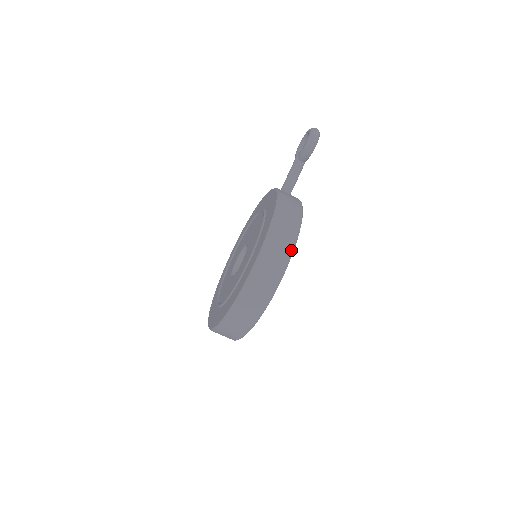
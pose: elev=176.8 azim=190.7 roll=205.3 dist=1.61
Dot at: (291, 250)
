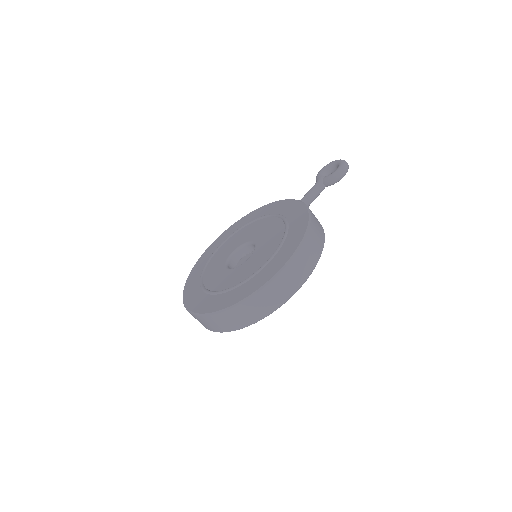
Dot at: (315, 265)
